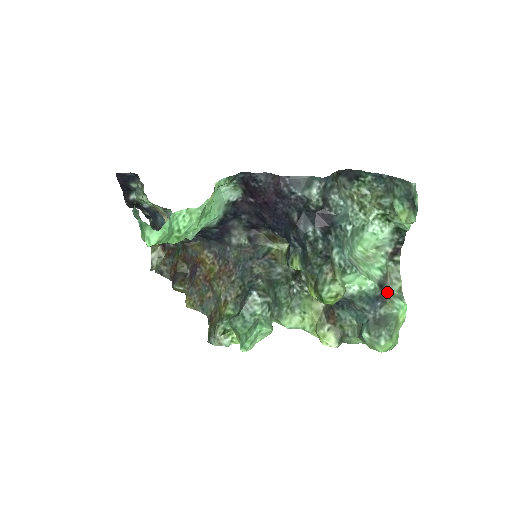
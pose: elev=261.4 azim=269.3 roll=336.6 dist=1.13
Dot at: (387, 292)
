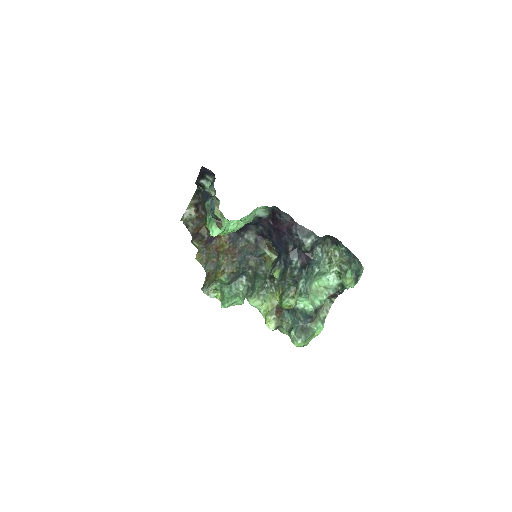
Dot at: (317, 316)
